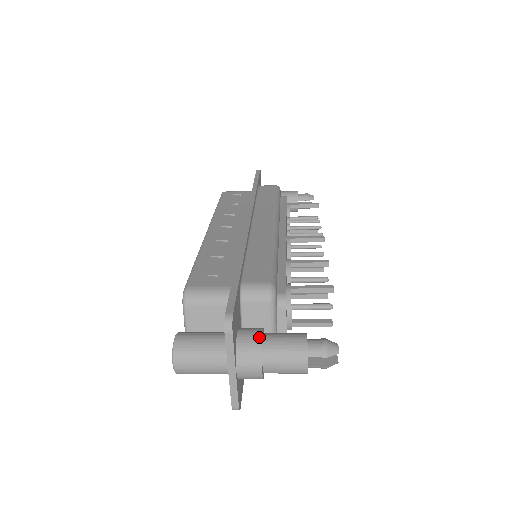
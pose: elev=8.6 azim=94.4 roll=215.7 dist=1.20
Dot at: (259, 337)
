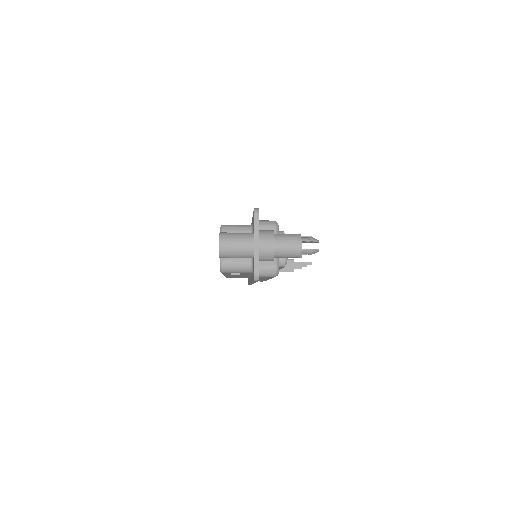
Dot at: (272, 230)
